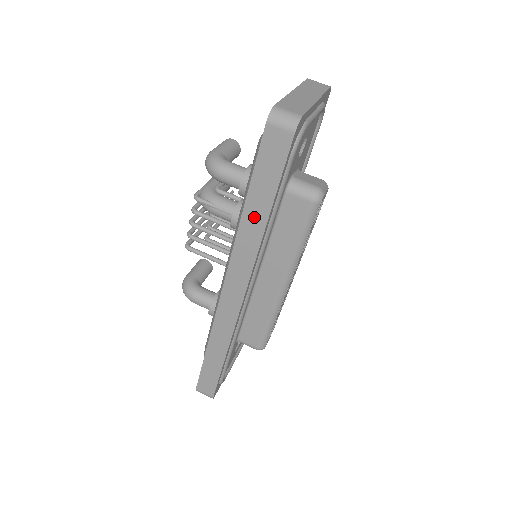
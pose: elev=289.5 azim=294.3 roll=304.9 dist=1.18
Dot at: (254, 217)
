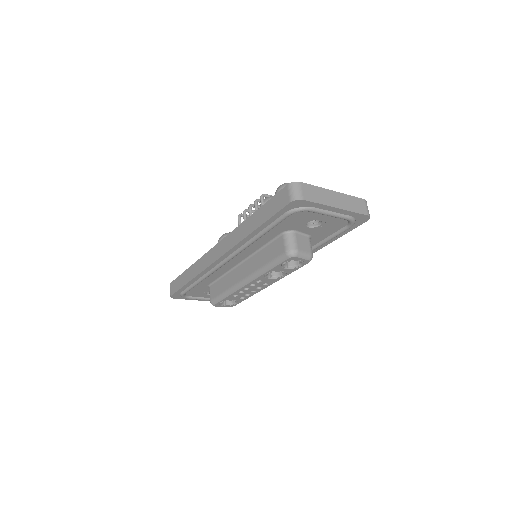
Dot at: (251, 224)
